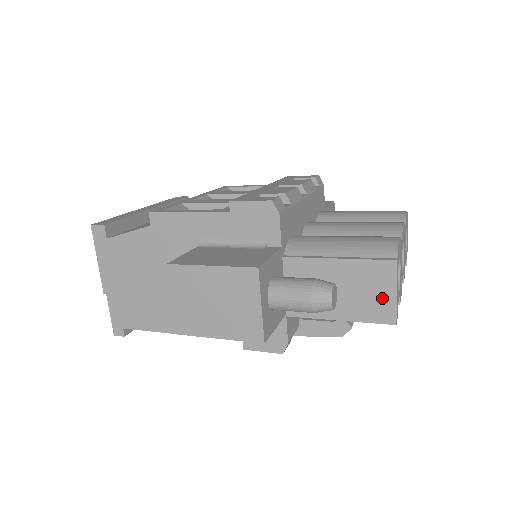
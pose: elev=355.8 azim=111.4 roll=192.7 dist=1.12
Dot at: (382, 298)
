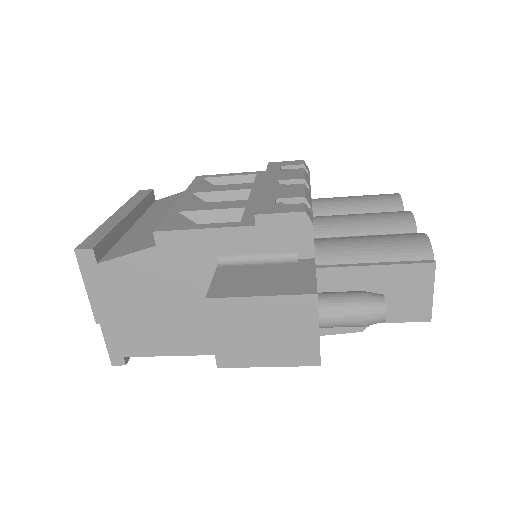
Dot at: (419, 298)
